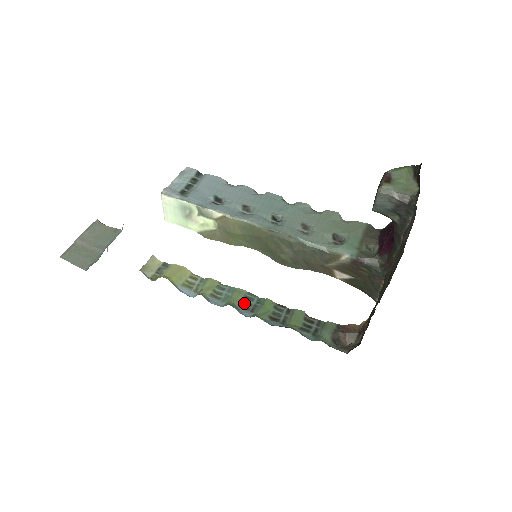
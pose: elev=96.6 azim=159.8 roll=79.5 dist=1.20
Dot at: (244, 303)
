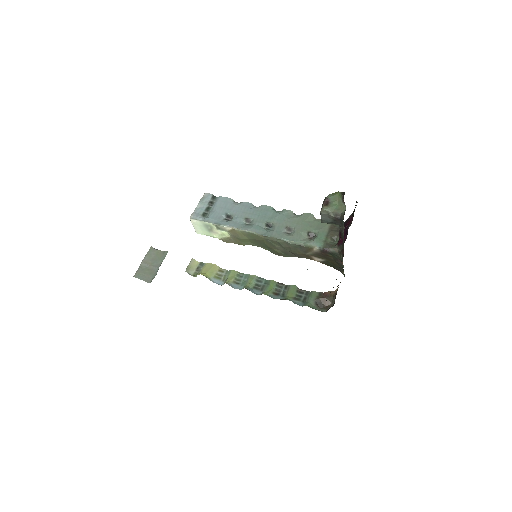
Dot at: (256, 285)
